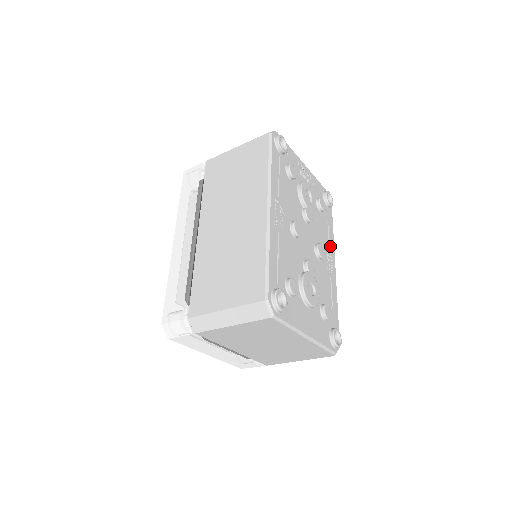
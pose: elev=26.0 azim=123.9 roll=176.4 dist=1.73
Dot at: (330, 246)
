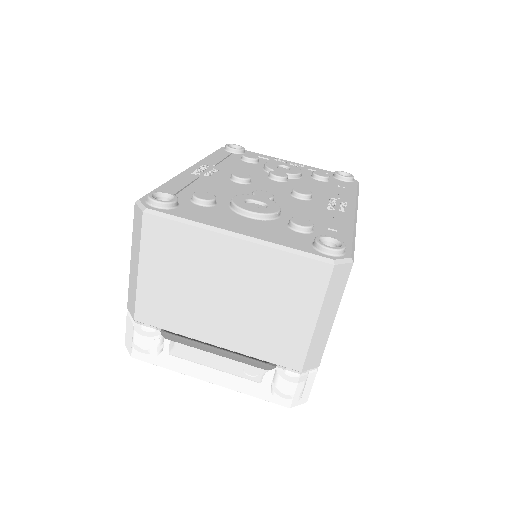
Dot at: (343, 198)
